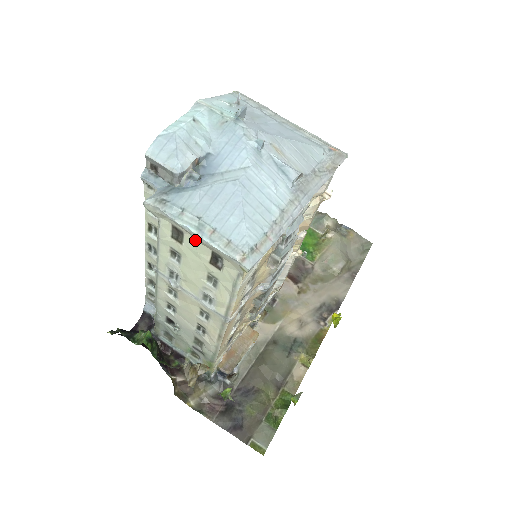
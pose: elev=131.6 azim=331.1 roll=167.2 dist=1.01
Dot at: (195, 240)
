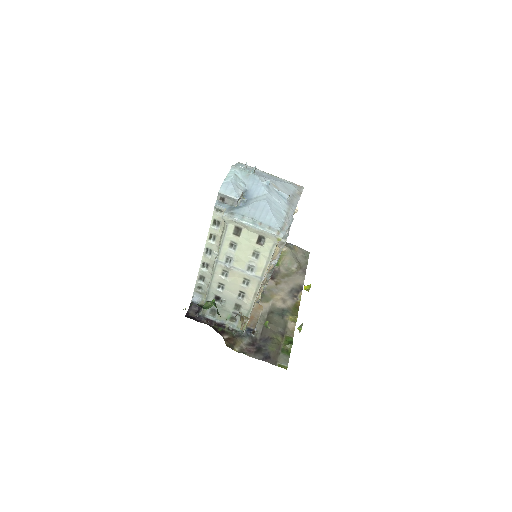
Dot at: (249, 231)
